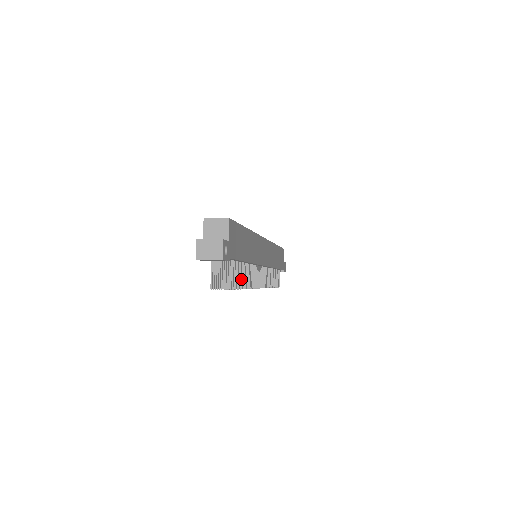
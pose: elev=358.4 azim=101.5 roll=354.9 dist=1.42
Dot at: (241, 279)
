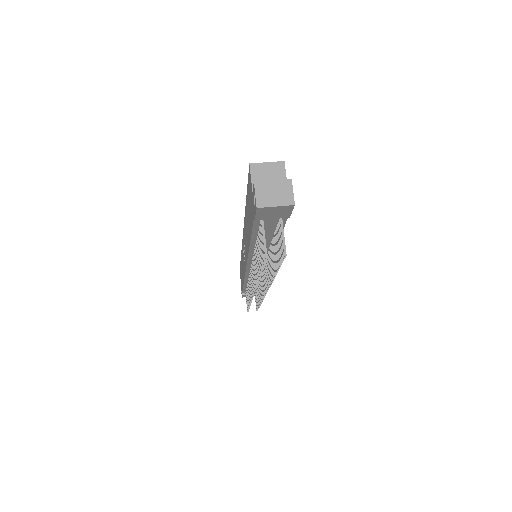
Dot at: (274, 262)
